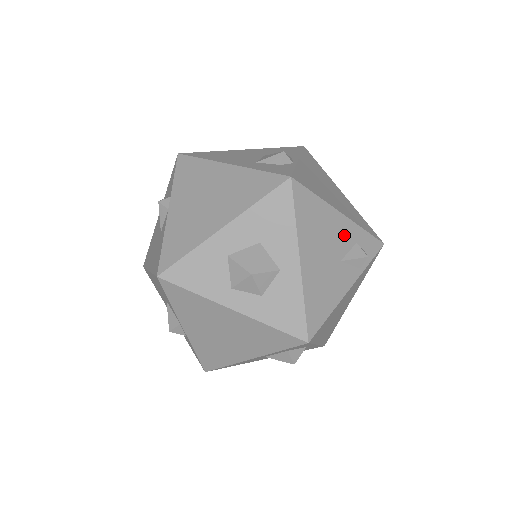
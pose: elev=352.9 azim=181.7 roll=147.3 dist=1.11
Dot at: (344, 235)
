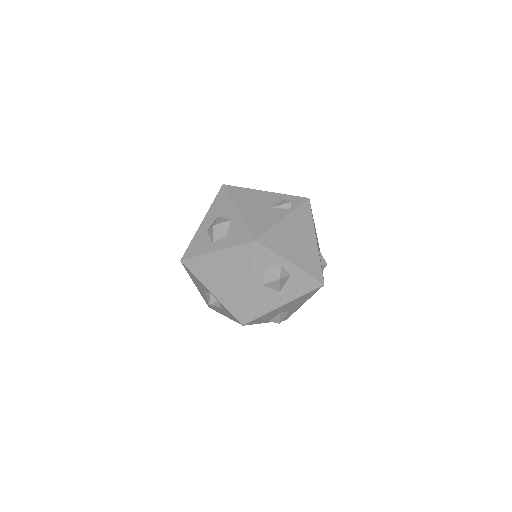
Dot at: (270, 198)
